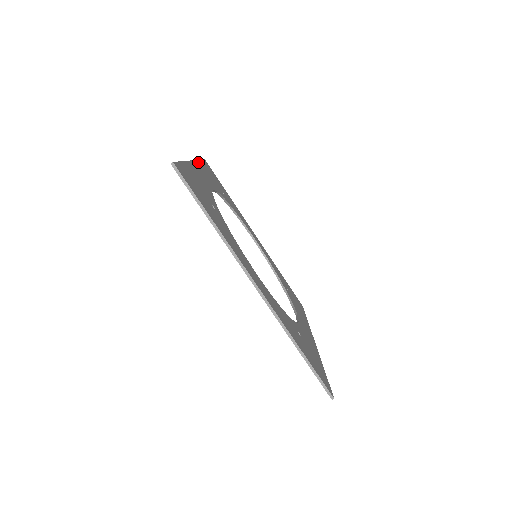
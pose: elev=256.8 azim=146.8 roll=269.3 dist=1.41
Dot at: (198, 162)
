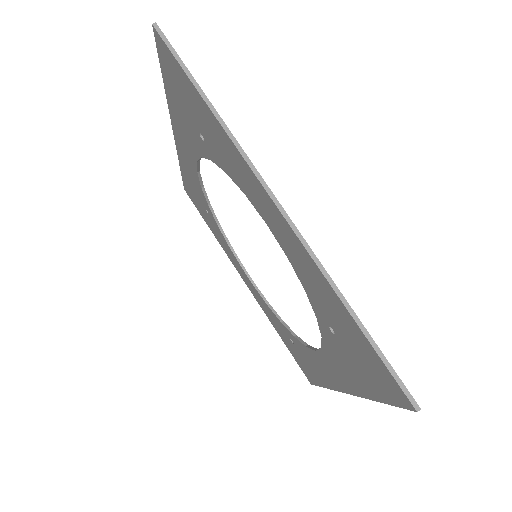
Dot at: occluded
